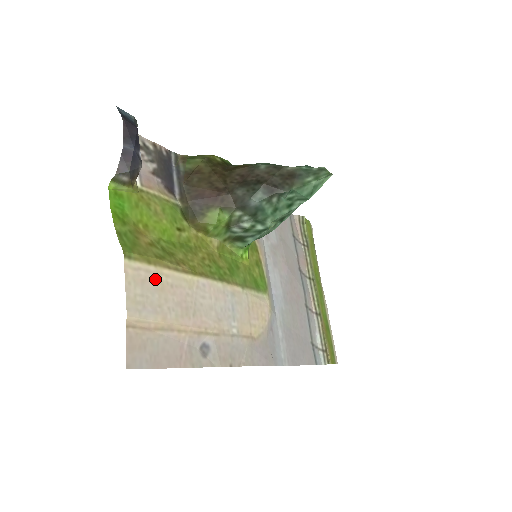
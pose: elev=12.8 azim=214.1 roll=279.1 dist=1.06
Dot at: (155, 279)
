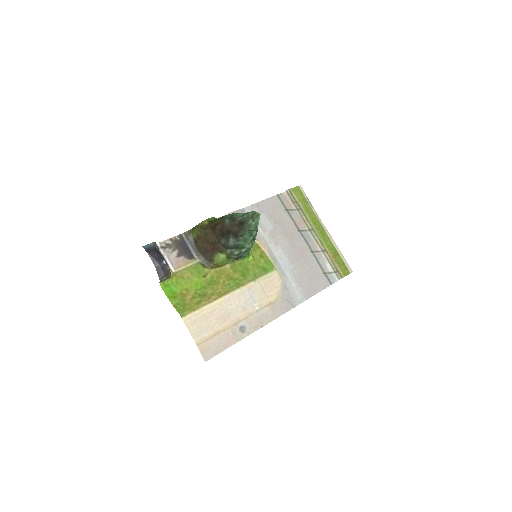
Dot at: (201, 316)
